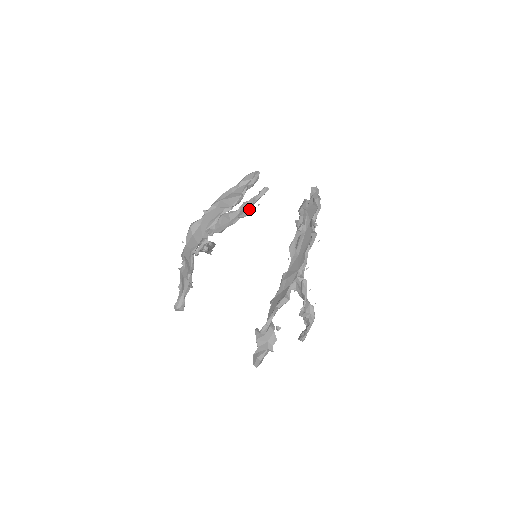
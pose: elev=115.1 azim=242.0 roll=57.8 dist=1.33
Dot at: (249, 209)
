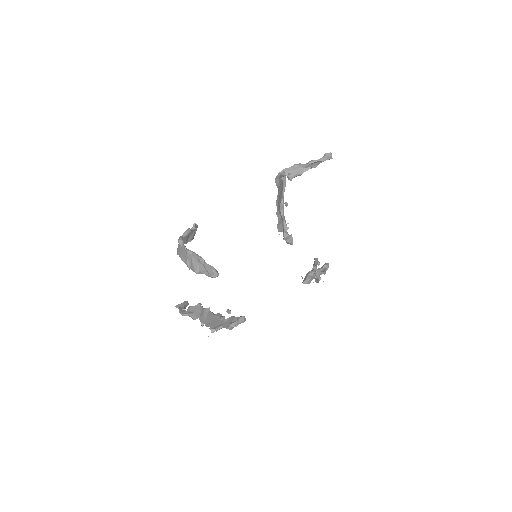
Dot at: (279, 231)
